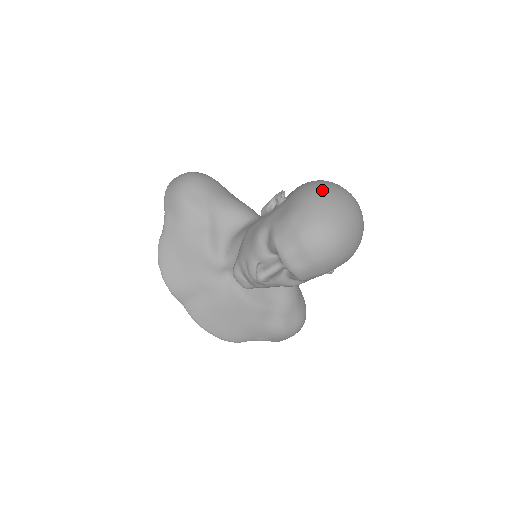
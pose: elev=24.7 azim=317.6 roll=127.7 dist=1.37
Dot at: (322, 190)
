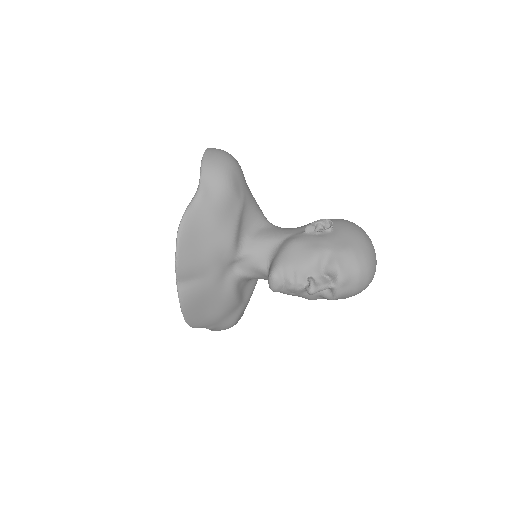
Dot at: (367, 236)
